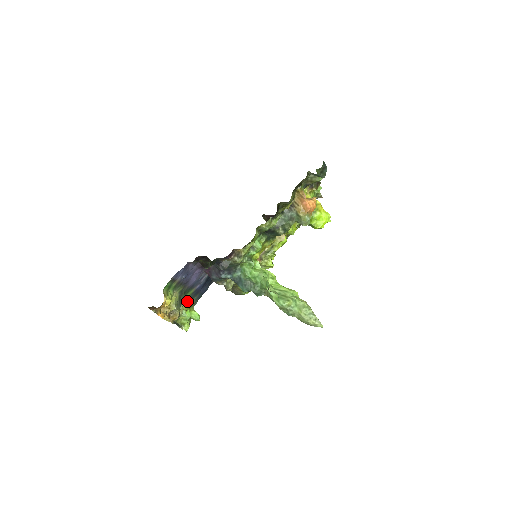
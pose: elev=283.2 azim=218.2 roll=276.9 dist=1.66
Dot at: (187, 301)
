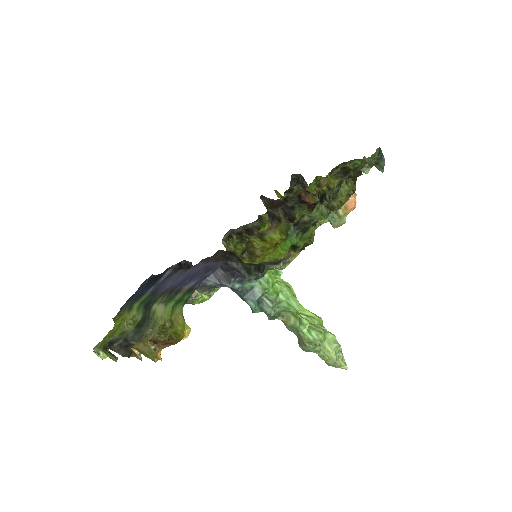
Dot at: (132, 313)
